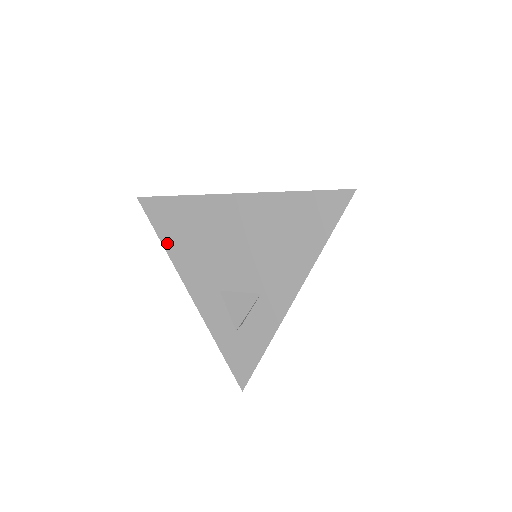
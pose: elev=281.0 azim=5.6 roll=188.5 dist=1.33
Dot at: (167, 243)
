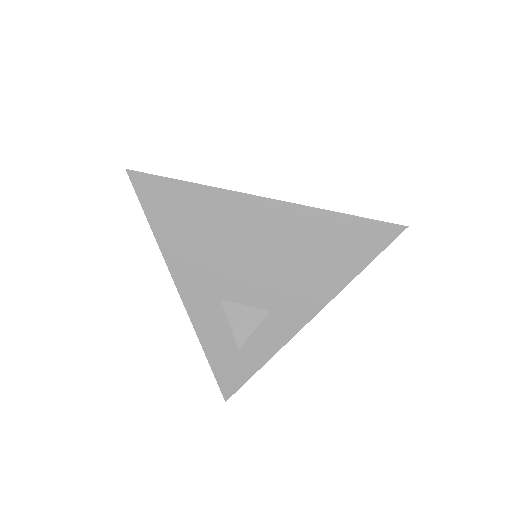
Dot at: (161, 234)
